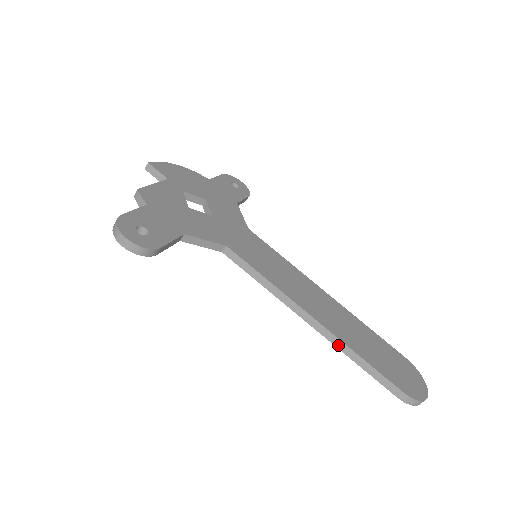
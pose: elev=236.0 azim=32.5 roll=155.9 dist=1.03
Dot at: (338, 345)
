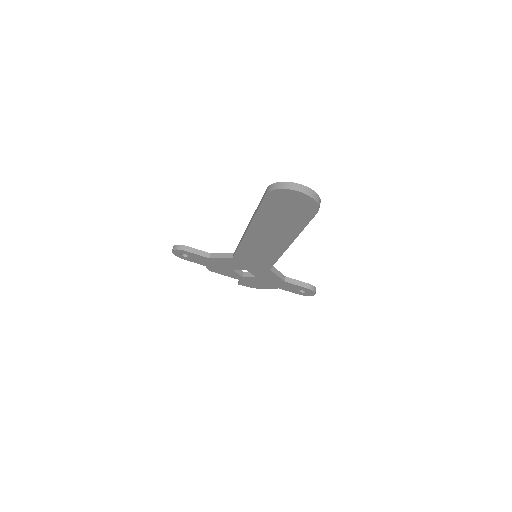
Dot at: (252, 220)
